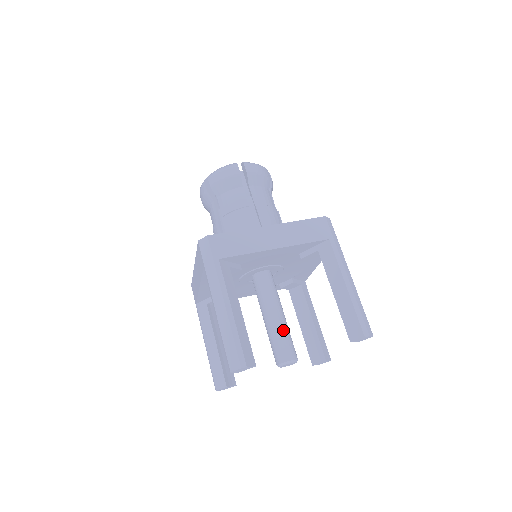
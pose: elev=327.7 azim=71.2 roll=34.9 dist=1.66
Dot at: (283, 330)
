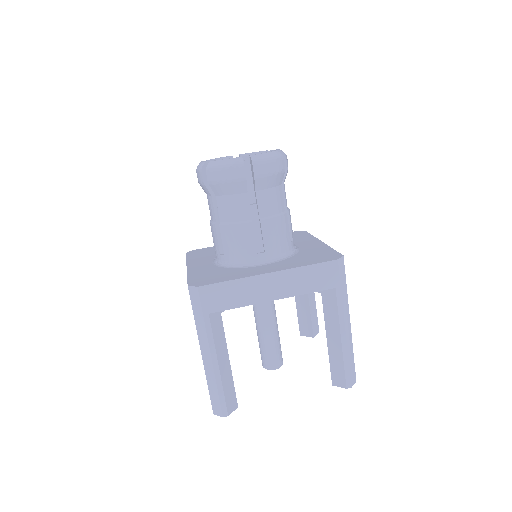
Dot at: (273, 341)
